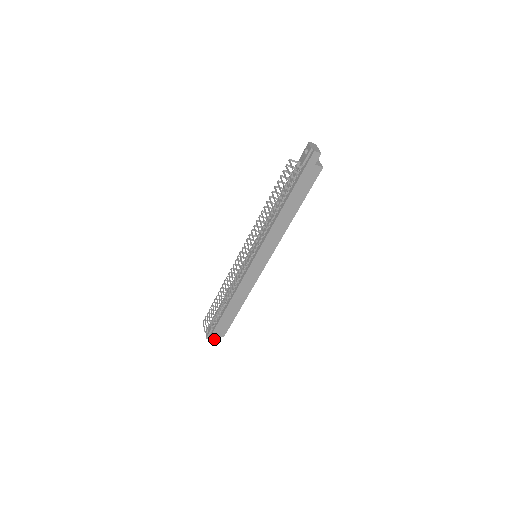
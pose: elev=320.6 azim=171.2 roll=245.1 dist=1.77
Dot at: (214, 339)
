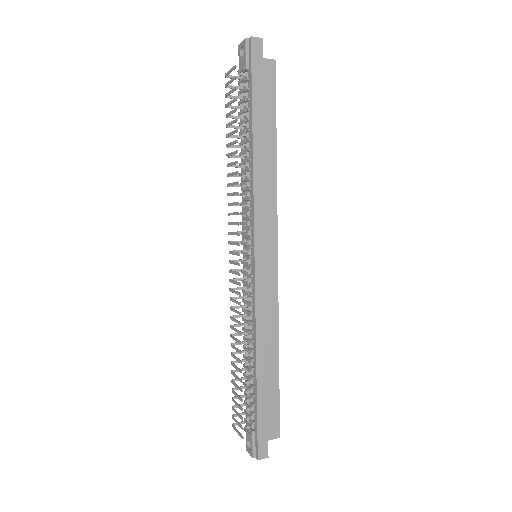
Dot at: (266, 450)
